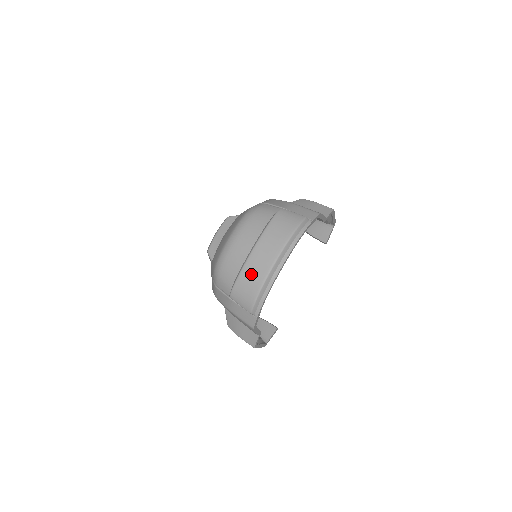
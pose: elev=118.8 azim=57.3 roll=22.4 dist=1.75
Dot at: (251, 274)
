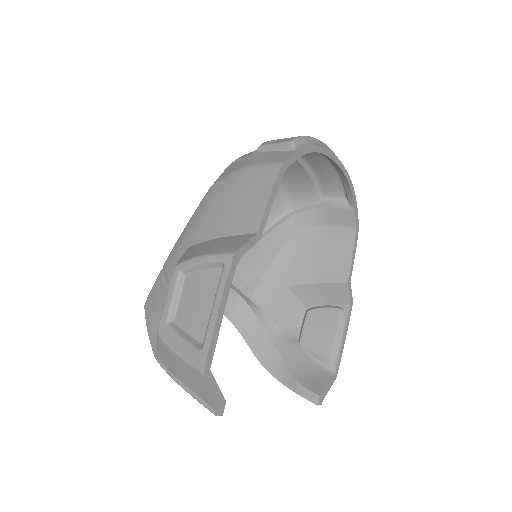
Dot at: occluded
